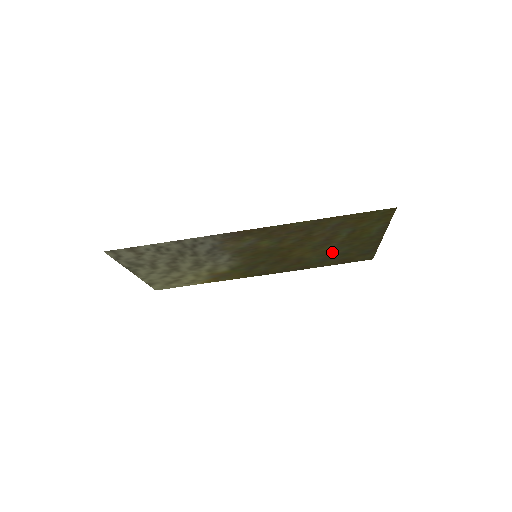
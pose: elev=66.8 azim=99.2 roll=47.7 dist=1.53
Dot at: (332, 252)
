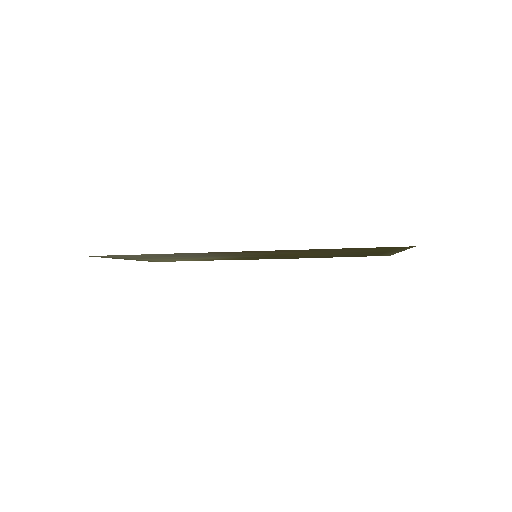
Dot at: occluded
